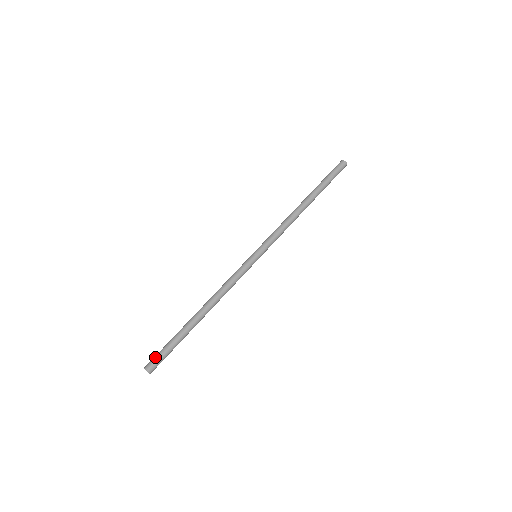
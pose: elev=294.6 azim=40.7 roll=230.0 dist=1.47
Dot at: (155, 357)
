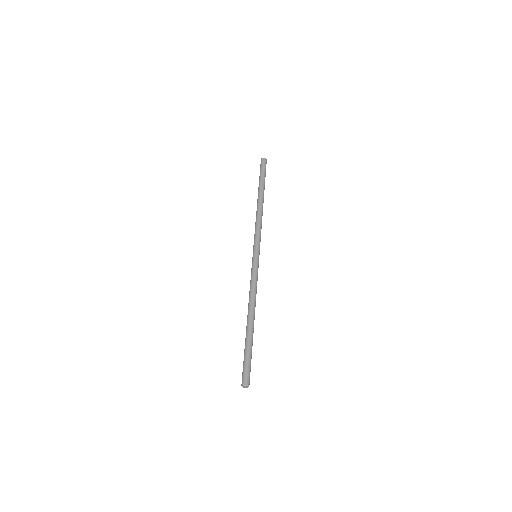
Dot at: (244, 372)
